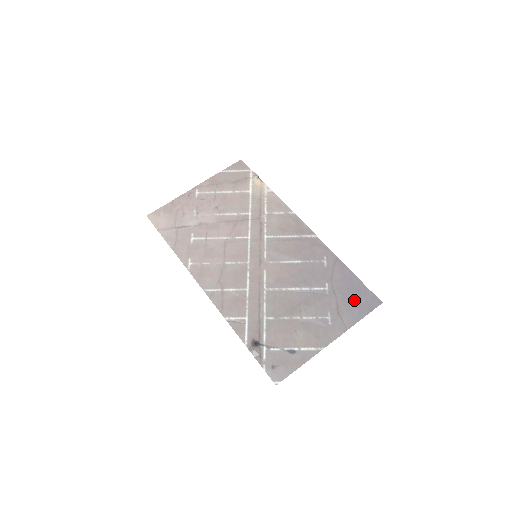
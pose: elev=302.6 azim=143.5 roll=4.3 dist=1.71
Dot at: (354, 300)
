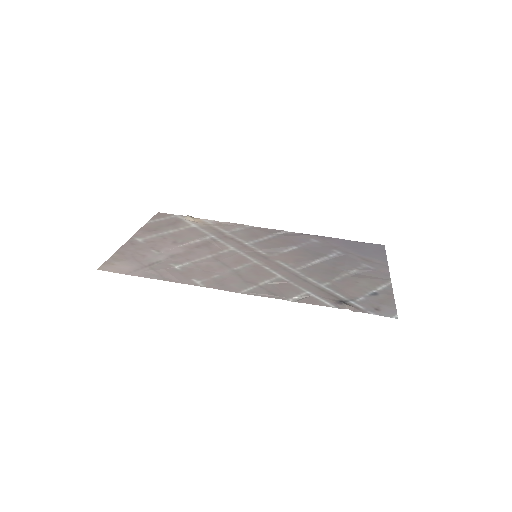
Dot at: (366, 251)
